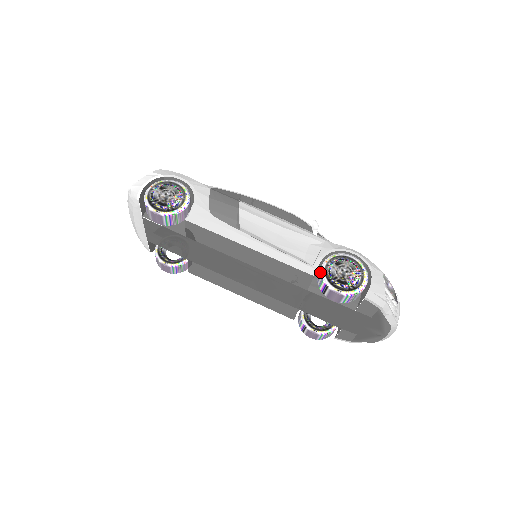
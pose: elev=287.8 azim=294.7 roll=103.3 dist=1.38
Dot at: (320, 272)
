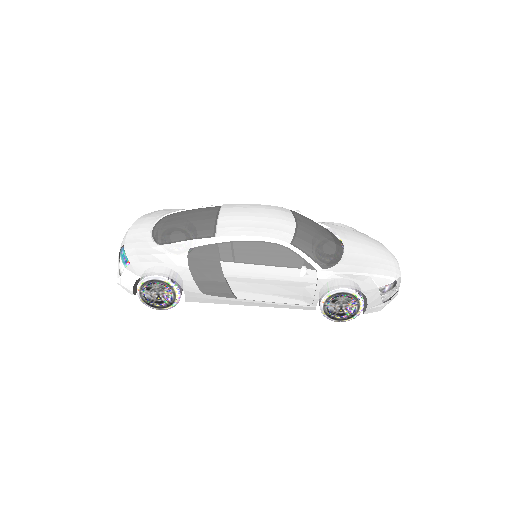
Dot at: (320, 309)
